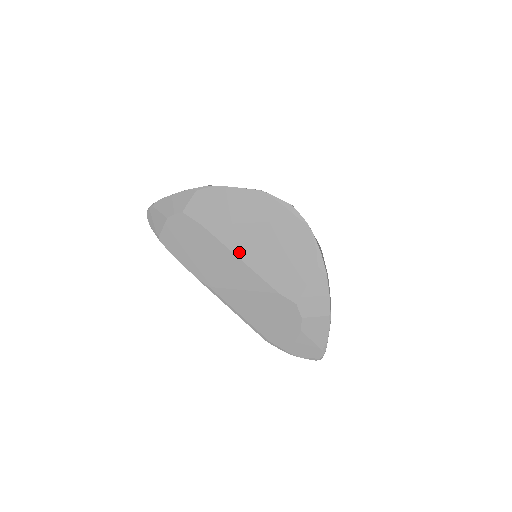
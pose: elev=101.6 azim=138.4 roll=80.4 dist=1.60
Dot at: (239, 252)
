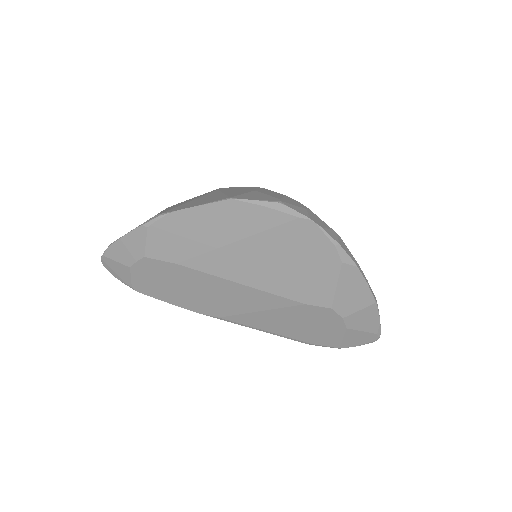
Dot at: (237, 278)
